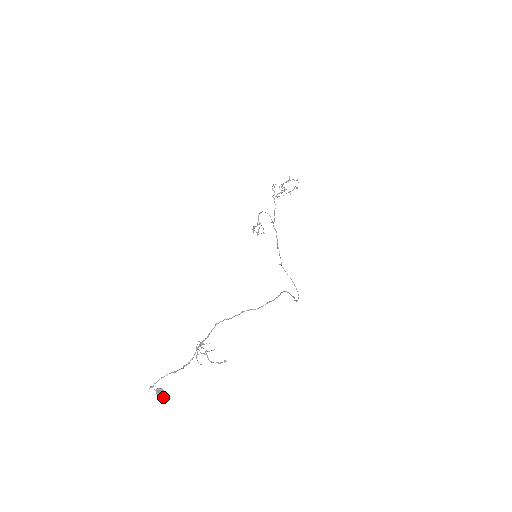
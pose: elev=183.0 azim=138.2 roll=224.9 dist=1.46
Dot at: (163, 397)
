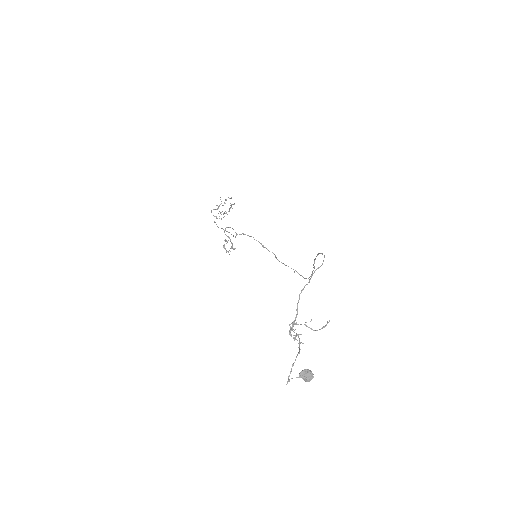
Dot at: occluded
